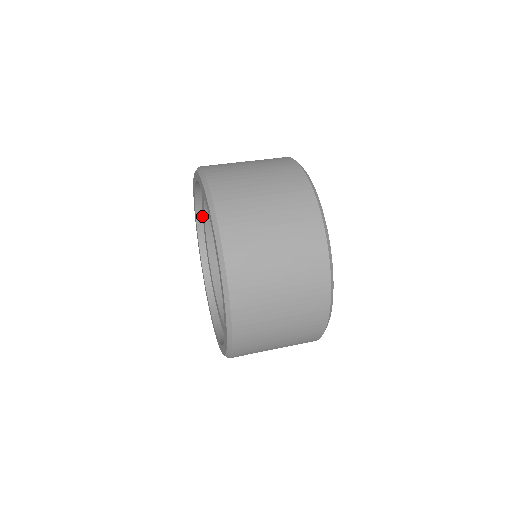
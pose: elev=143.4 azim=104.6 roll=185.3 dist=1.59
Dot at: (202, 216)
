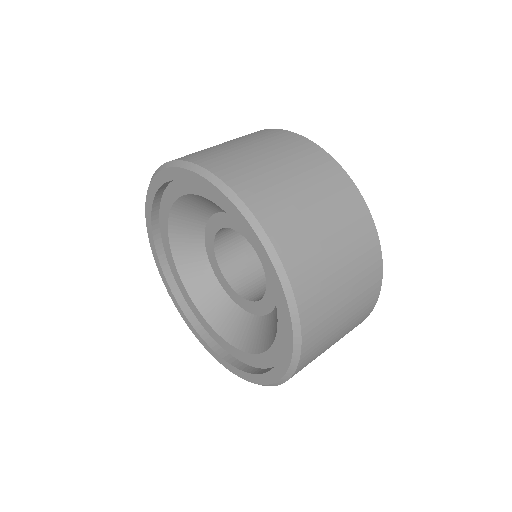
Dot at: (162, 245)
